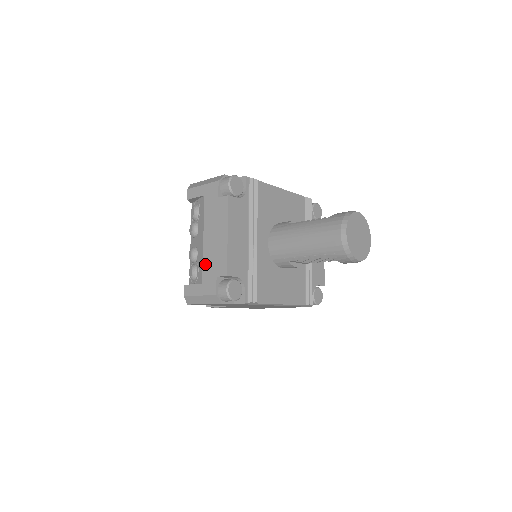
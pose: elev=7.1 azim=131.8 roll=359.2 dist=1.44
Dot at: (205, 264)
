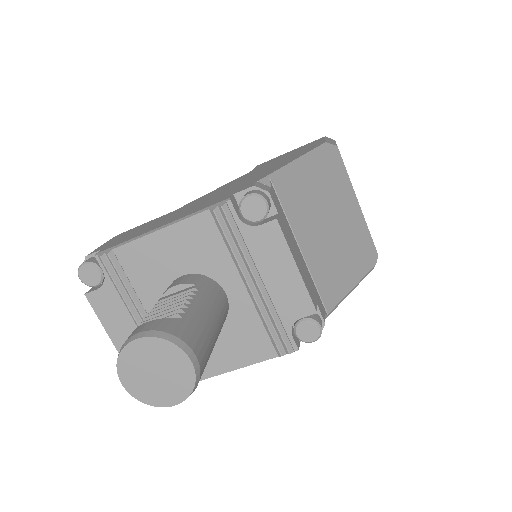
Dot at: occluded
